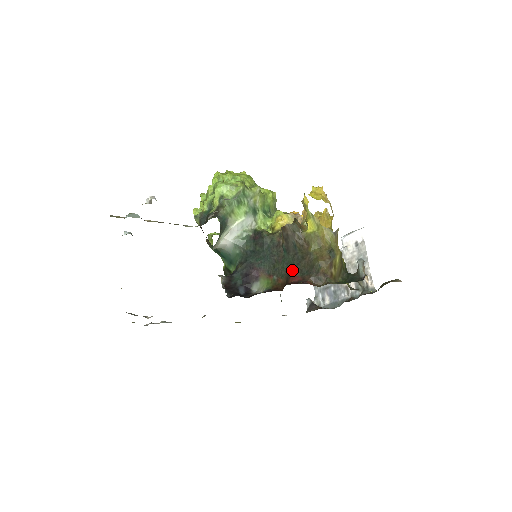
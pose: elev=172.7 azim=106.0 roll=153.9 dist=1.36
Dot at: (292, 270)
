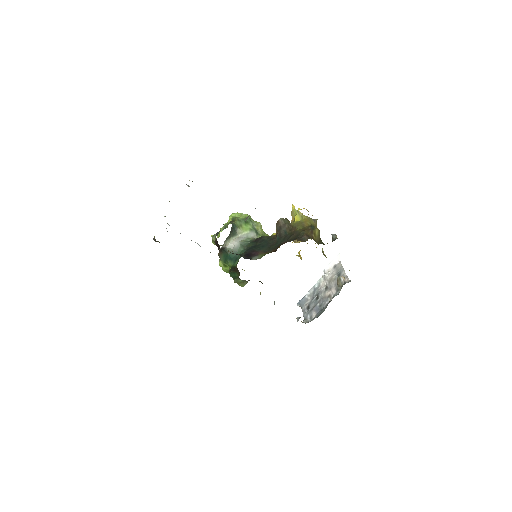
Dot at: (283, 243)
